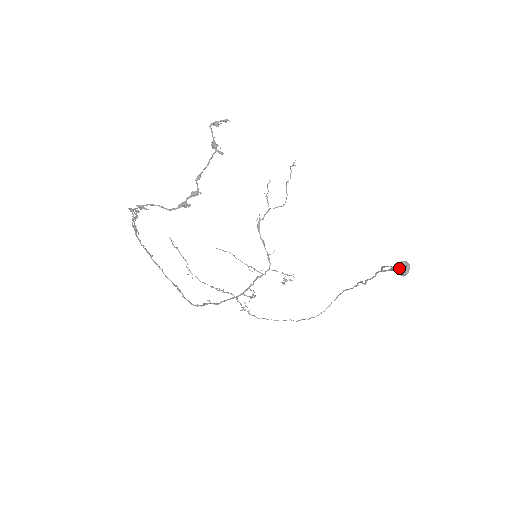
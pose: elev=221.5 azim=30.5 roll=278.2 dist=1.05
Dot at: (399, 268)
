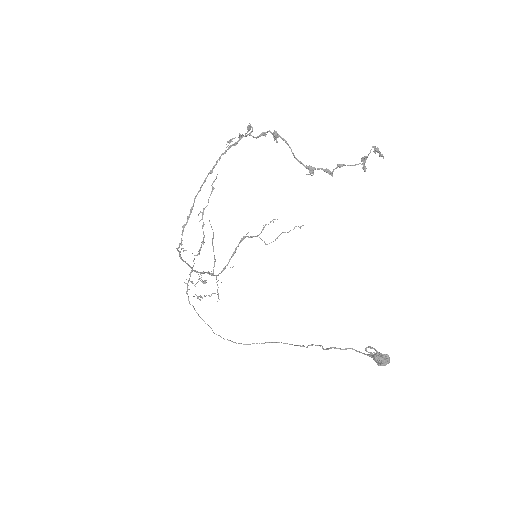
Dot at: (382, 357)
